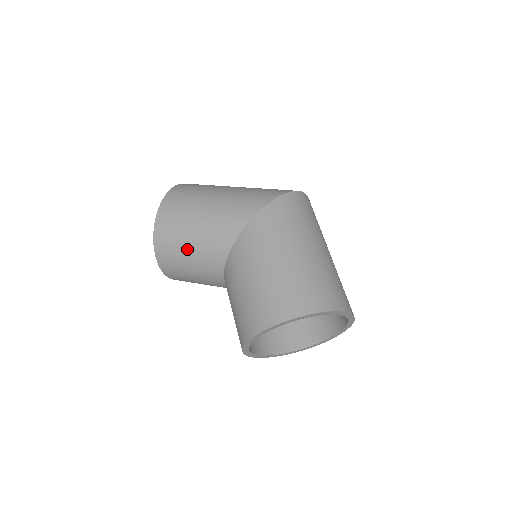
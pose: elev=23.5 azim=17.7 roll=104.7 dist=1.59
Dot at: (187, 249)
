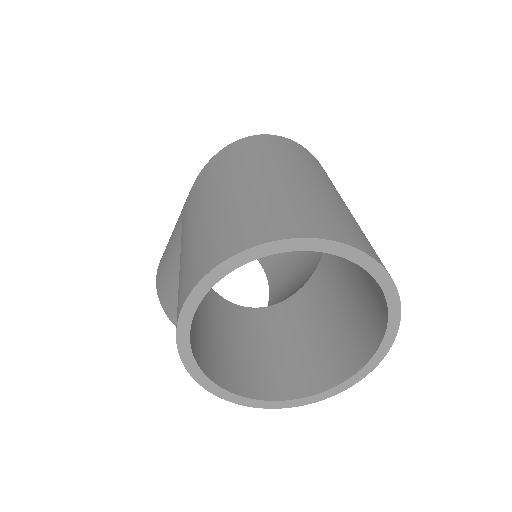
Dot at: (174, 295)
